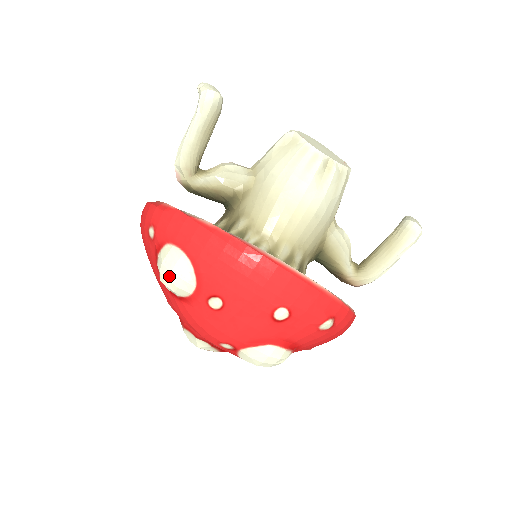
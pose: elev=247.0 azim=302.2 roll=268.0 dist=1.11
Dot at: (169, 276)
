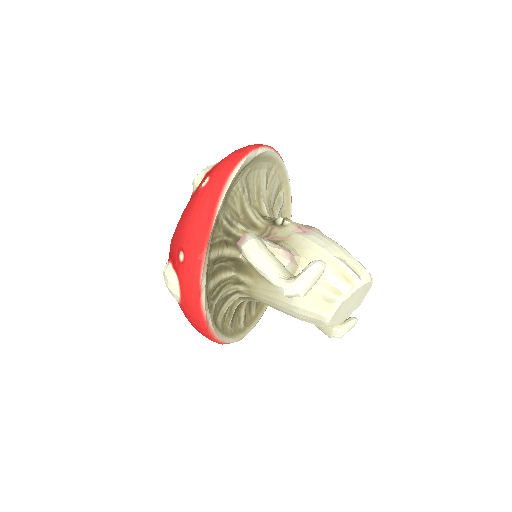
Dot at: (166, 284)
